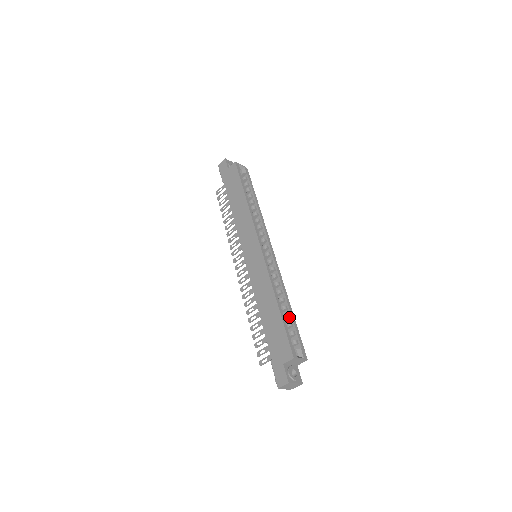
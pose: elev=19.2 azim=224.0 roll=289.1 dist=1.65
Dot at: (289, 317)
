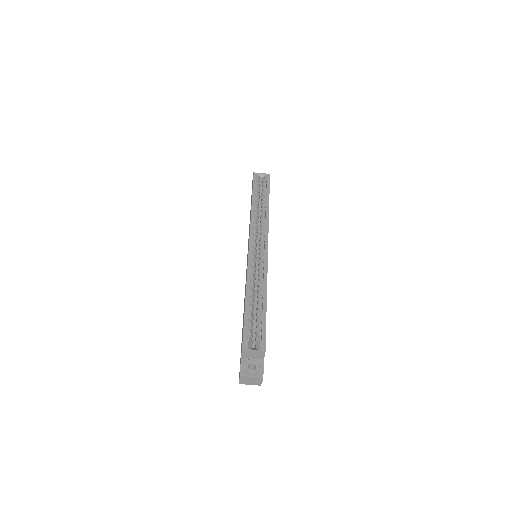
Dot at: (260, 310)
